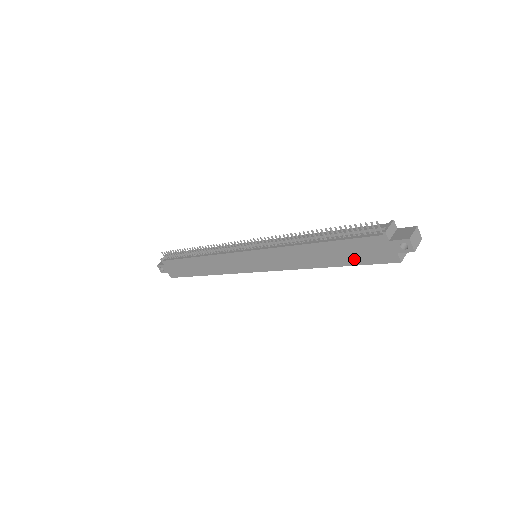
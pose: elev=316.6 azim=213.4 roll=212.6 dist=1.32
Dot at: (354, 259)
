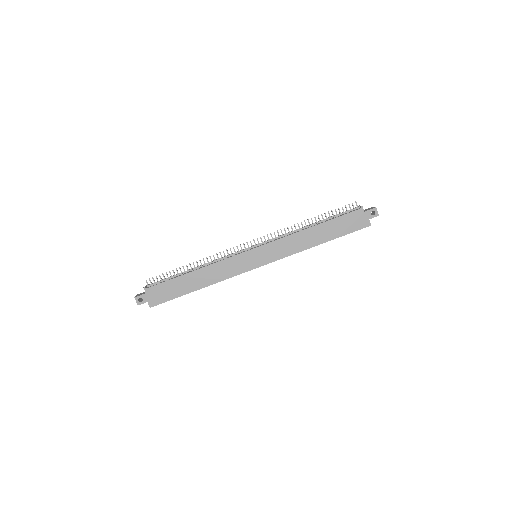
Dot at: (341, 231)
